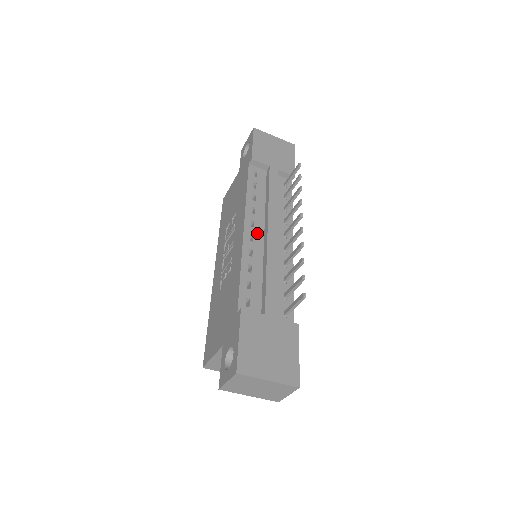
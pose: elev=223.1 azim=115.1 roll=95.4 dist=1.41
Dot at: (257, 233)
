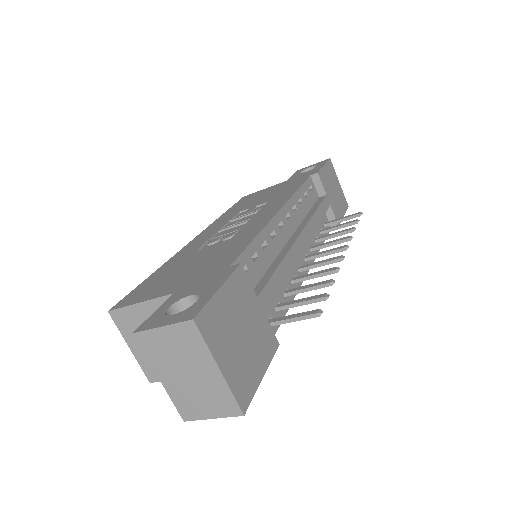
Dot at: (287, 227)
